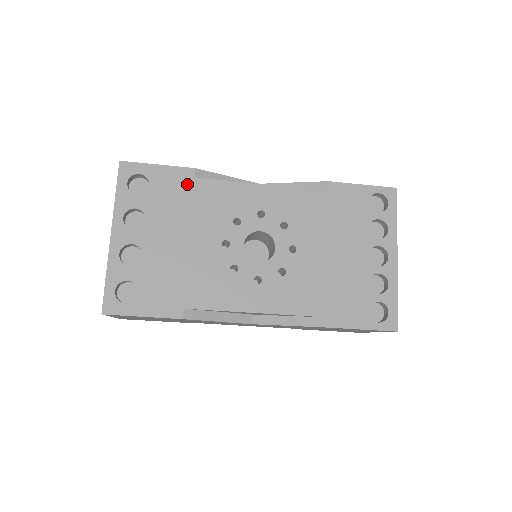
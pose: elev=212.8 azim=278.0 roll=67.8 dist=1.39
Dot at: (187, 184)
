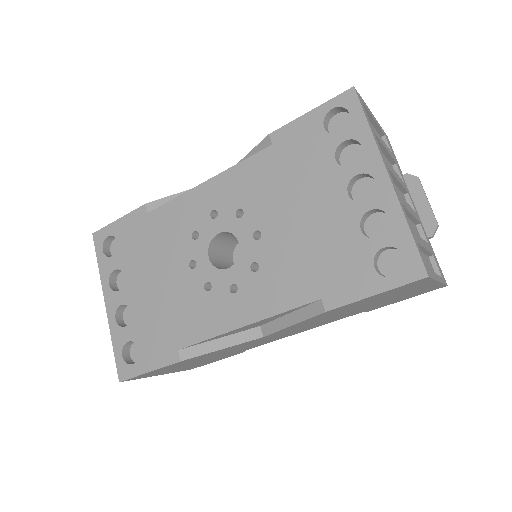
Dot at: (144, 223)
